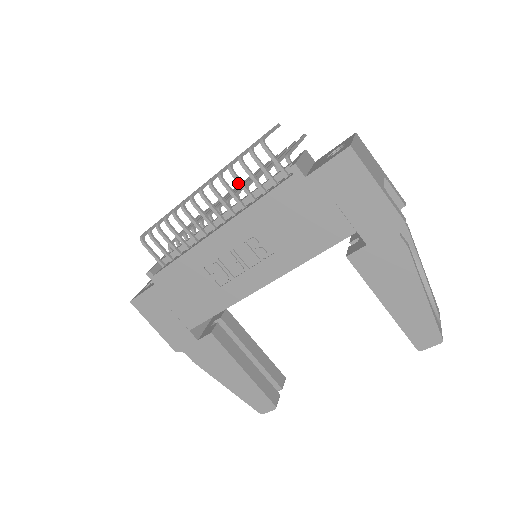
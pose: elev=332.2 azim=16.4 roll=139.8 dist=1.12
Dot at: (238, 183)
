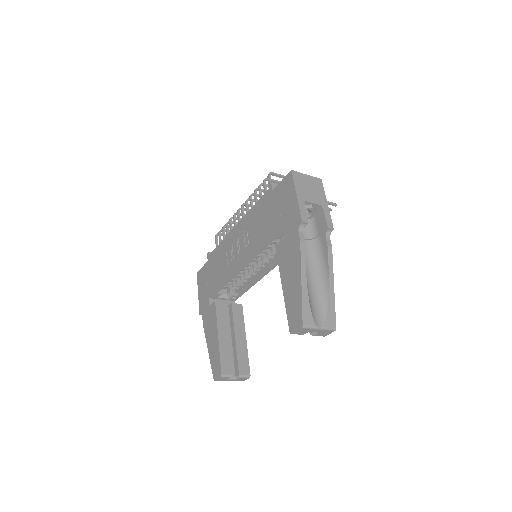
Dot at: (254, 198)
